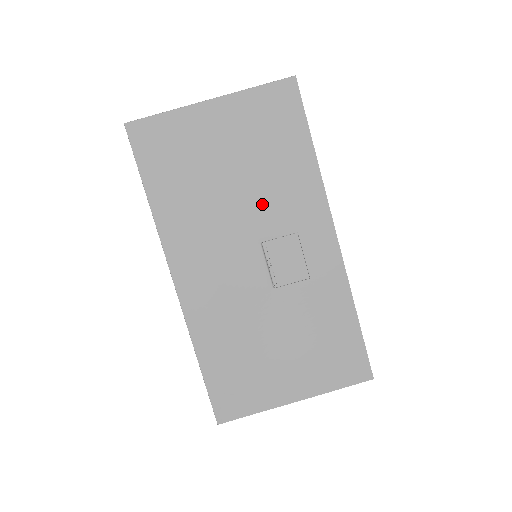
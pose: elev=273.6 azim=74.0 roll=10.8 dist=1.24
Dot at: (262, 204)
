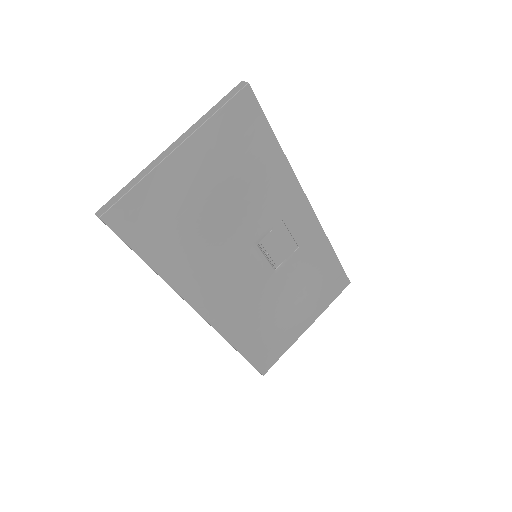
Dot at: (250, 215)
